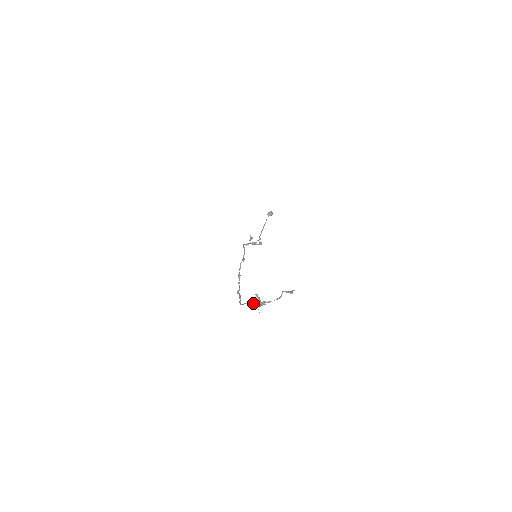
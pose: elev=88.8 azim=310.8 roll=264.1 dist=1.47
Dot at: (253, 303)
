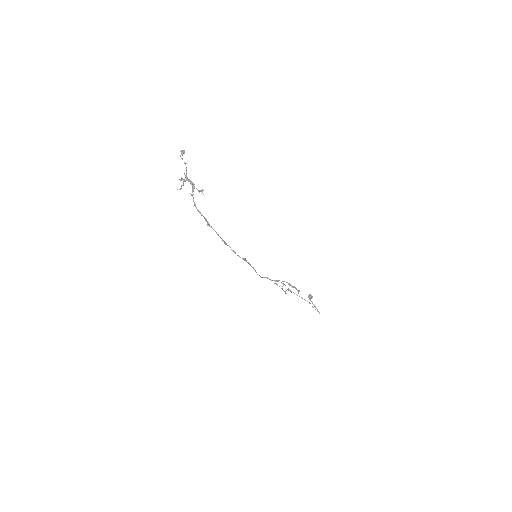
Dot at: (183, 184)
